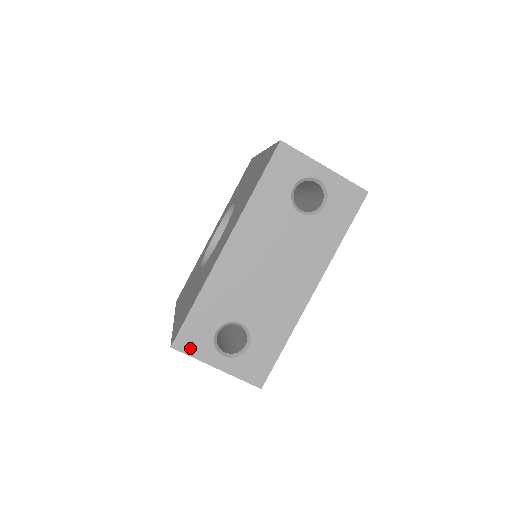
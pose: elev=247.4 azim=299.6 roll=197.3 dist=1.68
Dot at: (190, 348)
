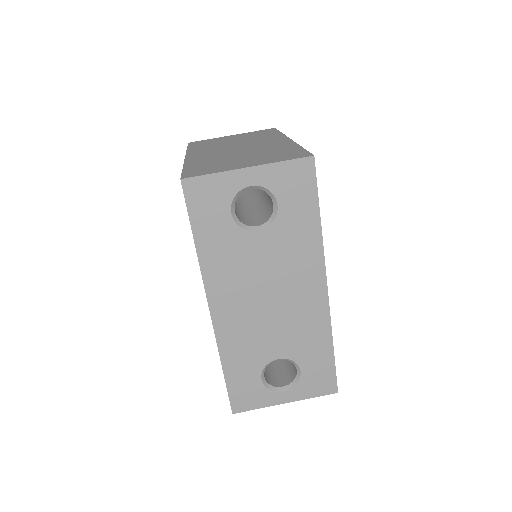
Dot at: (249, 404)
